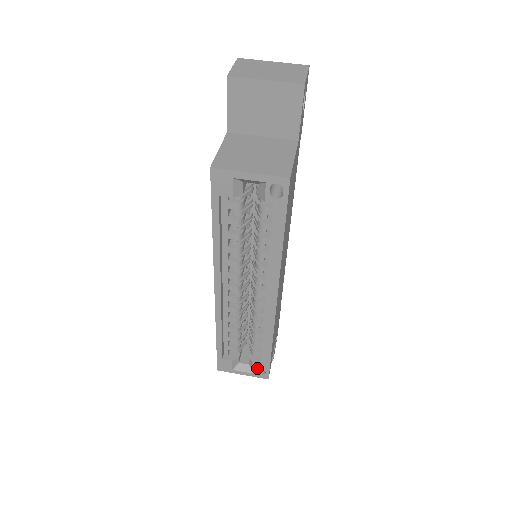
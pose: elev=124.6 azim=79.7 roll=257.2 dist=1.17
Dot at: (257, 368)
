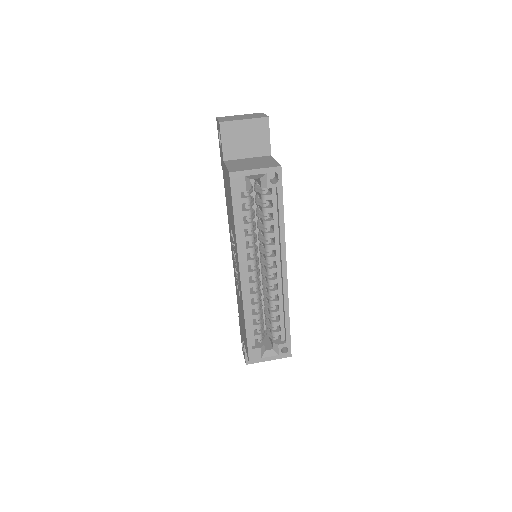
Dot at: (281, 347)
